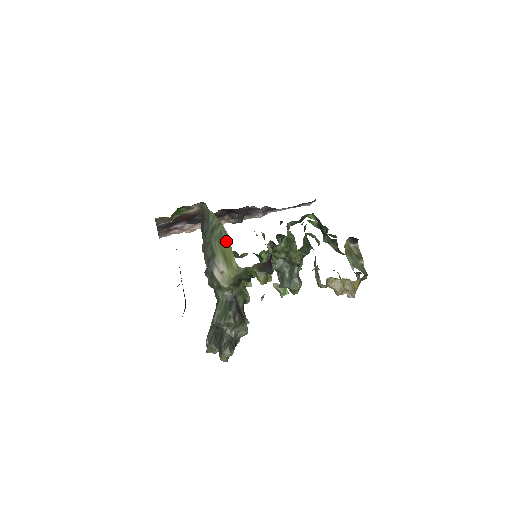
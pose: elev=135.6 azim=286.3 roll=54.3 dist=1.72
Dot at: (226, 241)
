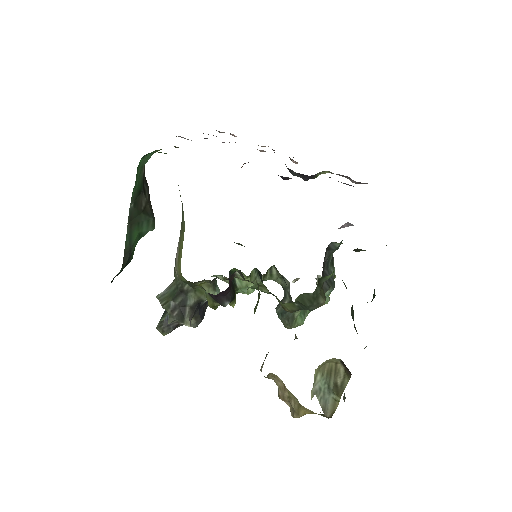
Dot at: (183, 234)
